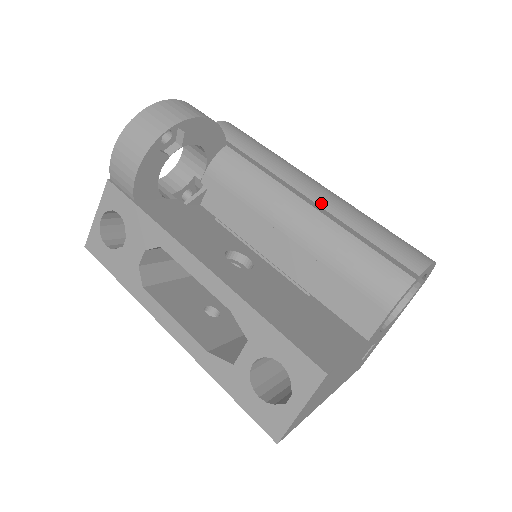
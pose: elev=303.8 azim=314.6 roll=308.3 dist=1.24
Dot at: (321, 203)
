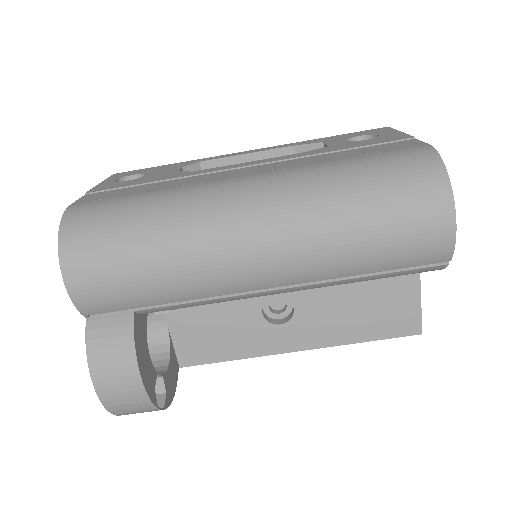
Dot at: (294, 282)
